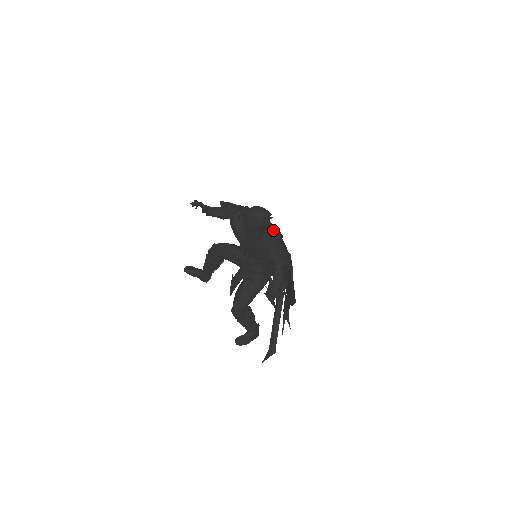
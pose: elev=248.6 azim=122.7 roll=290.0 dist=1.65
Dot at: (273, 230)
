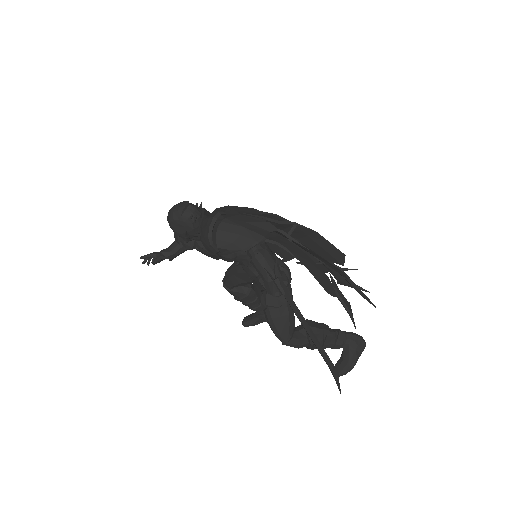
Dot at: (207, 217)
